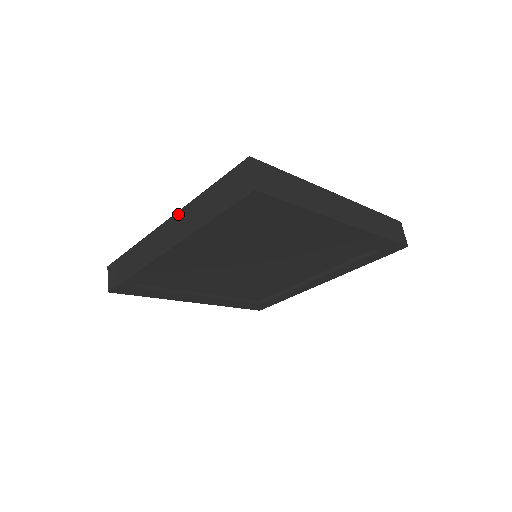
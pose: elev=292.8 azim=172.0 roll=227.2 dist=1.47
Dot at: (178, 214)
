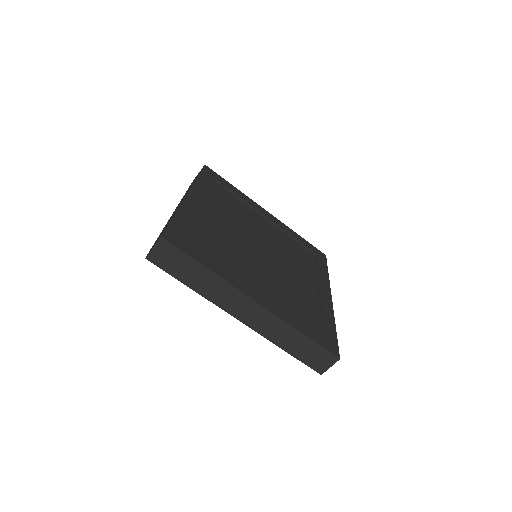
Dot at: (182, 201)
